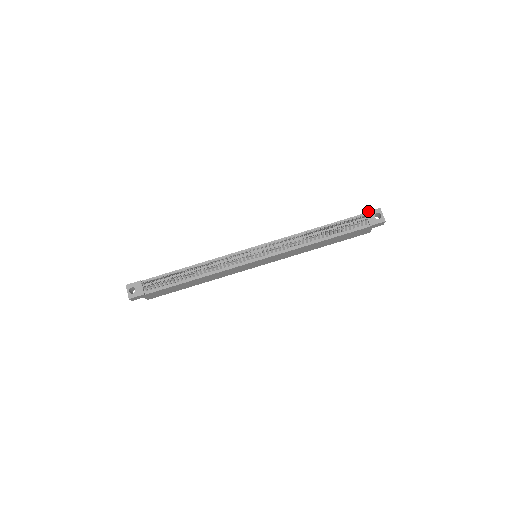
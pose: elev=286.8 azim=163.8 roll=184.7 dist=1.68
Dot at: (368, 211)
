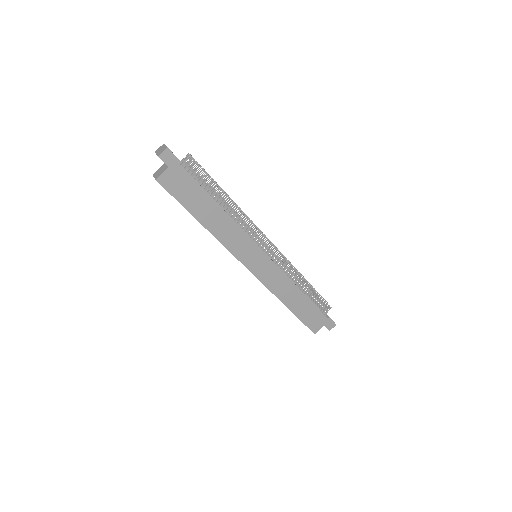
Dot at: occluded
